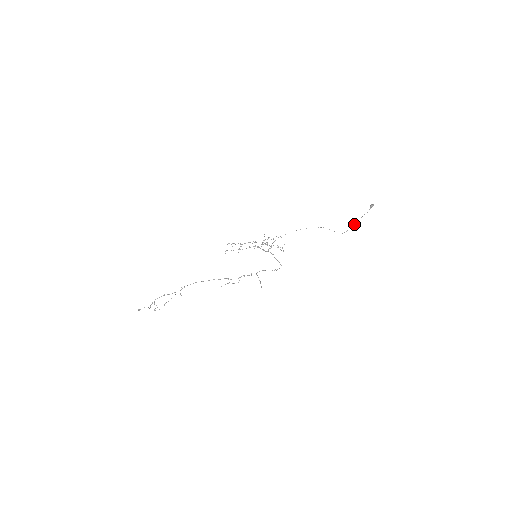
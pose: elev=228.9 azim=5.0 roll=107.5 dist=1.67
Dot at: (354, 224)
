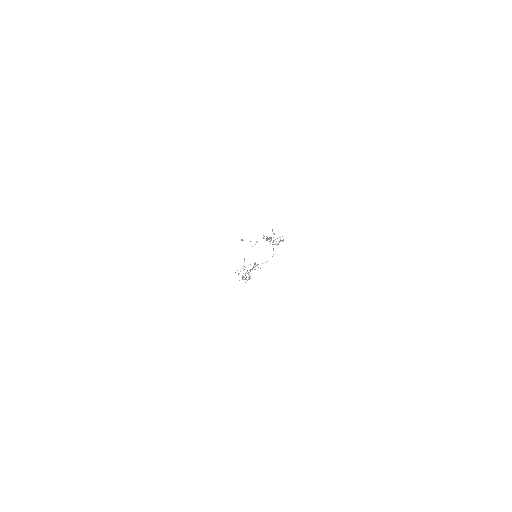
Dot at: occluded
